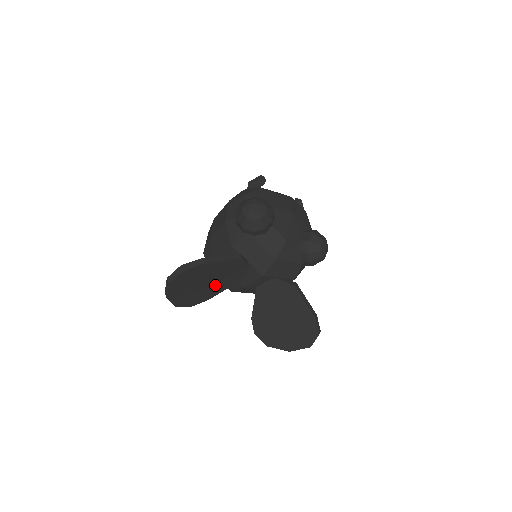
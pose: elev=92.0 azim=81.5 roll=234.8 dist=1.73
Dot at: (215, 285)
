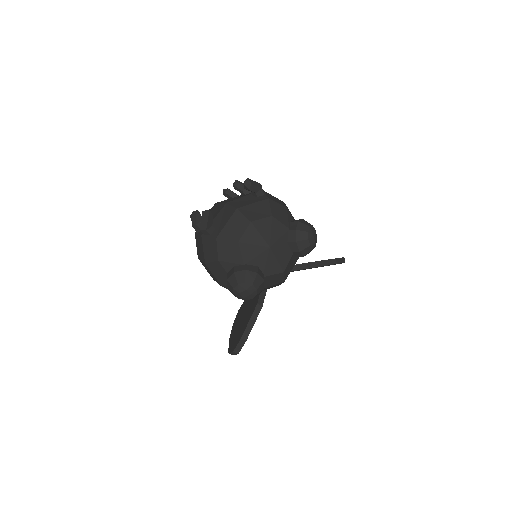
Dot at: occluded
